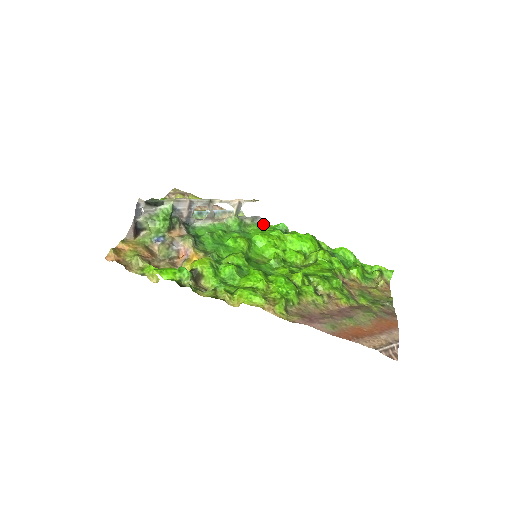
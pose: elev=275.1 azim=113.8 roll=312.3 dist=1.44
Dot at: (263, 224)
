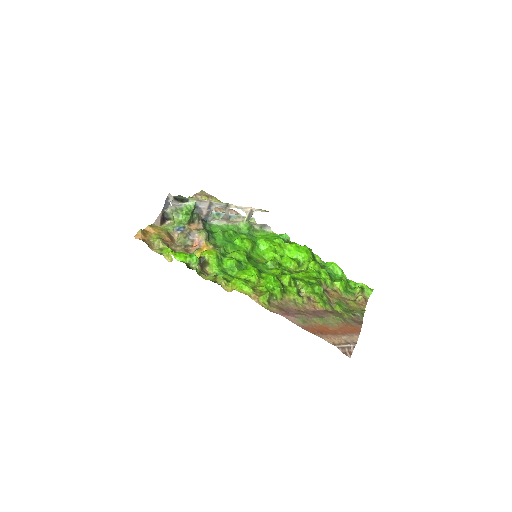
Dot at: (270, 232)
